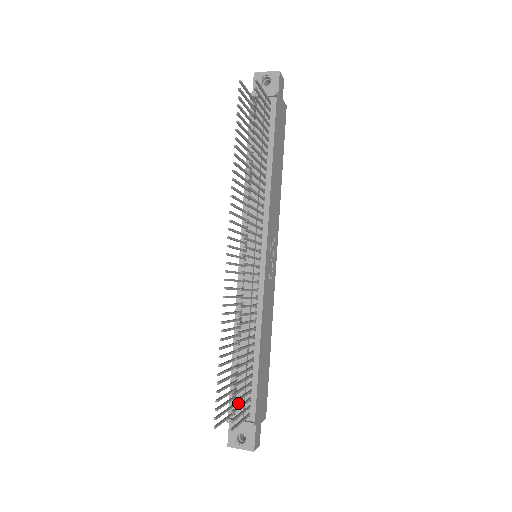
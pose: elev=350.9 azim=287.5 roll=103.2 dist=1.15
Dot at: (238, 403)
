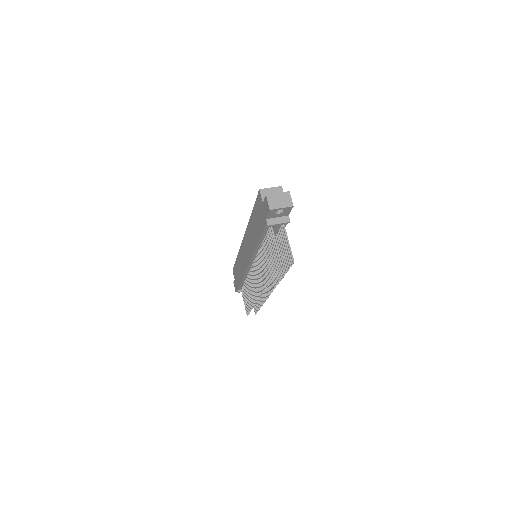
Dot at: occluded
